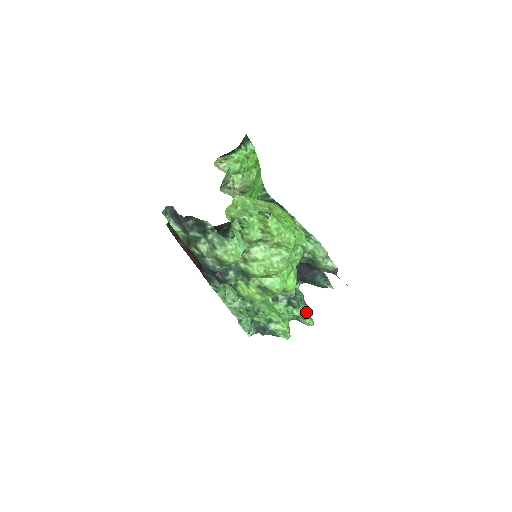
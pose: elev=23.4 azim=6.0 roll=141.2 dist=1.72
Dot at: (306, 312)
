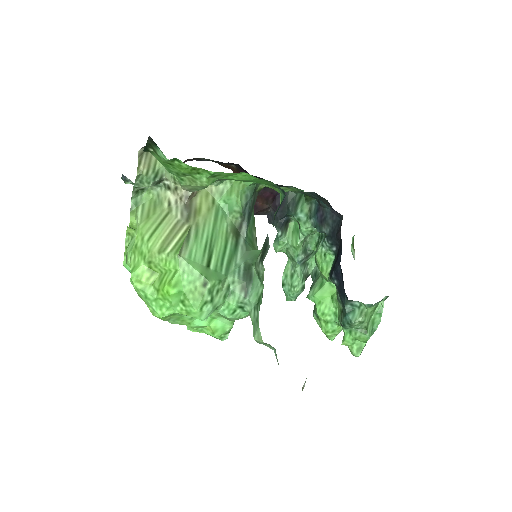
Dot at: (352, 339)
